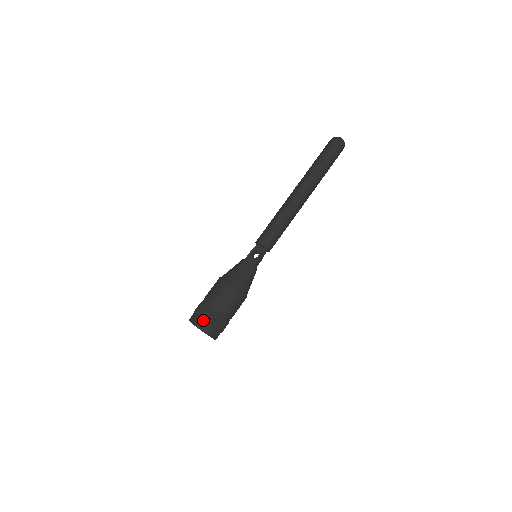
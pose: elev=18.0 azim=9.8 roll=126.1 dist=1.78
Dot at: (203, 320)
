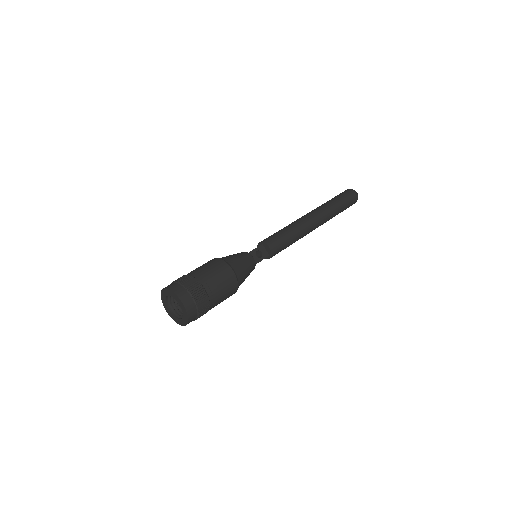
Dot at: (192, 297)
